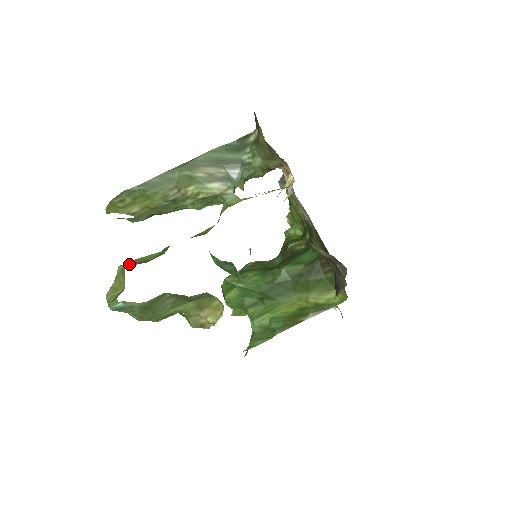
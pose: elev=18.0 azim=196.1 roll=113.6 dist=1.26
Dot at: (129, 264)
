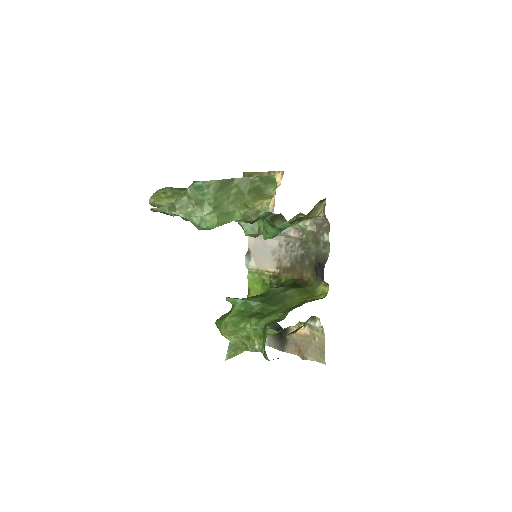
Dot at: occluded
